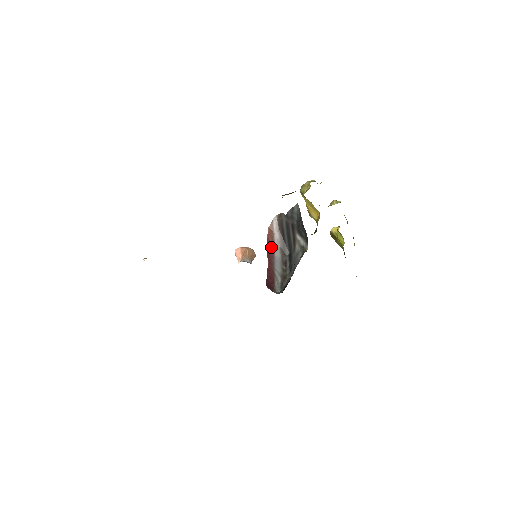
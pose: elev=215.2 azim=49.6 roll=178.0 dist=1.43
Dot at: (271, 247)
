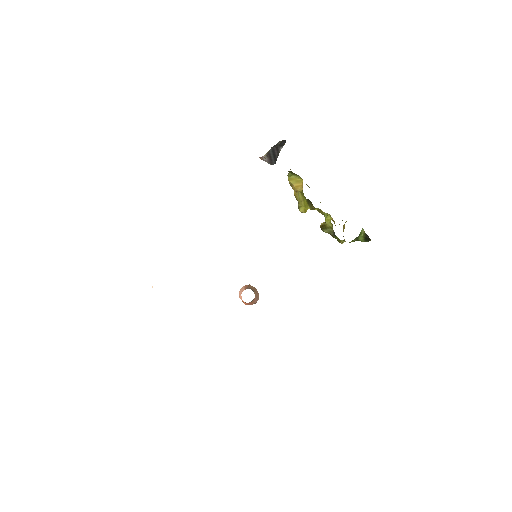
Dot at: occluded
